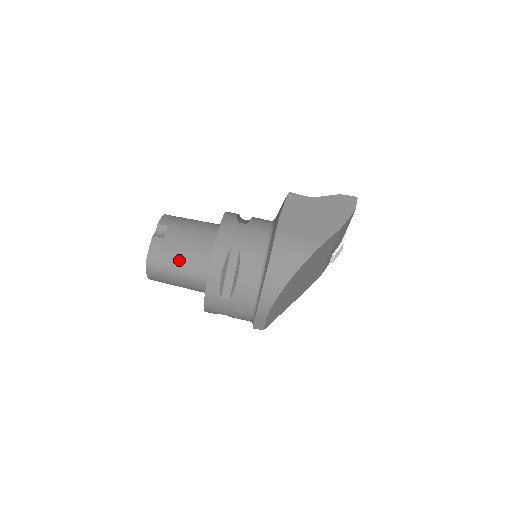
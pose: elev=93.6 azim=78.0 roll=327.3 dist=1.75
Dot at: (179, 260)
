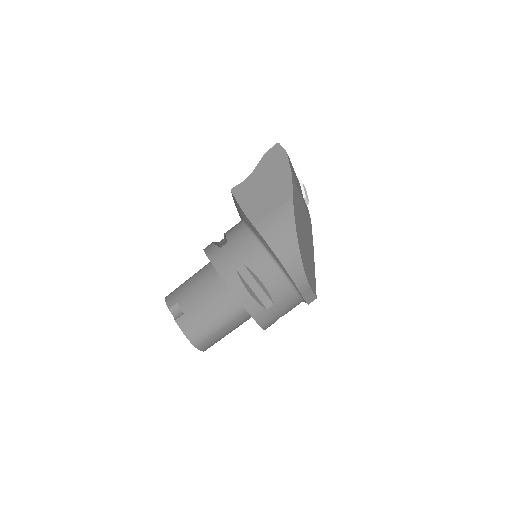
Dot at: (211, 316)
